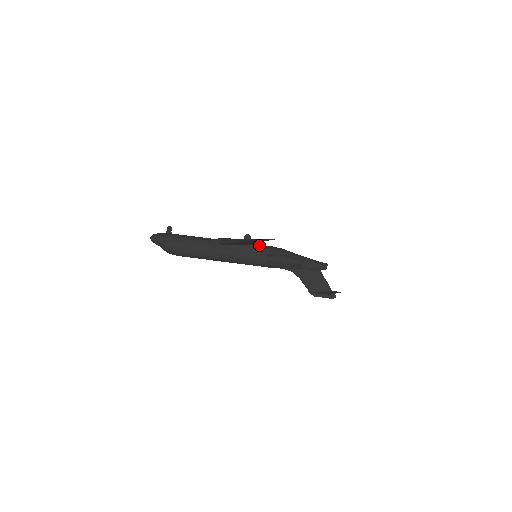
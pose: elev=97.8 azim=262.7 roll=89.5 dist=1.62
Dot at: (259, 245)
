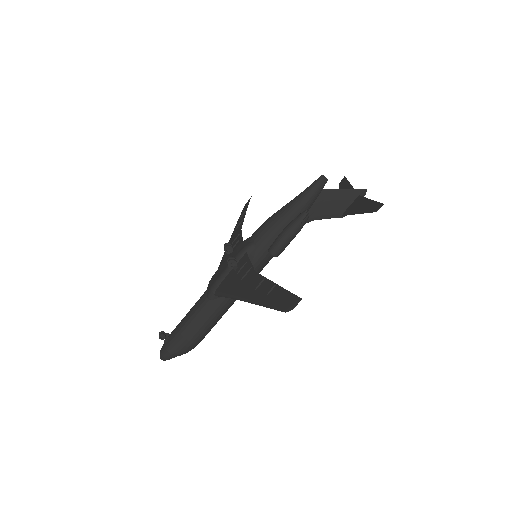
Dot at: (248, 251)
